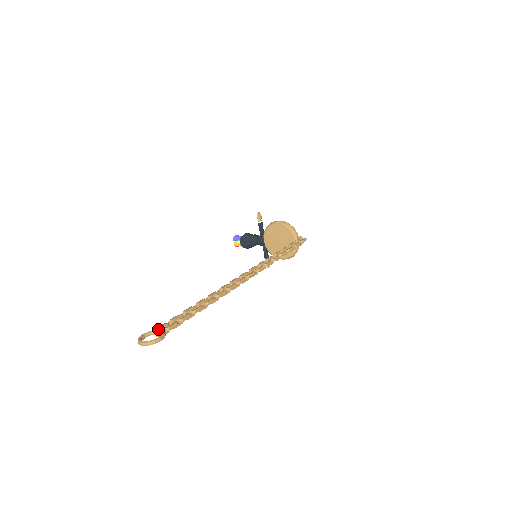
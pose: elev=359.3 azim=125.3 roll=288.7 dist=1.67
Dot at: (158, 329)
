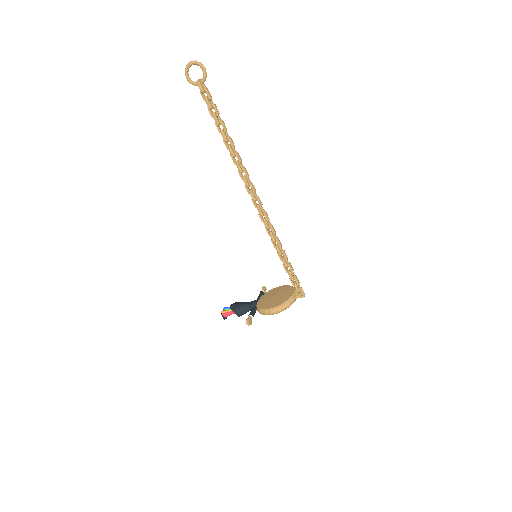
Dot at: (202, 80)
